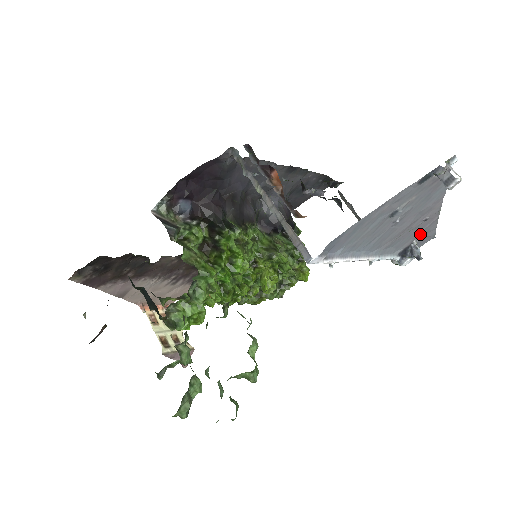
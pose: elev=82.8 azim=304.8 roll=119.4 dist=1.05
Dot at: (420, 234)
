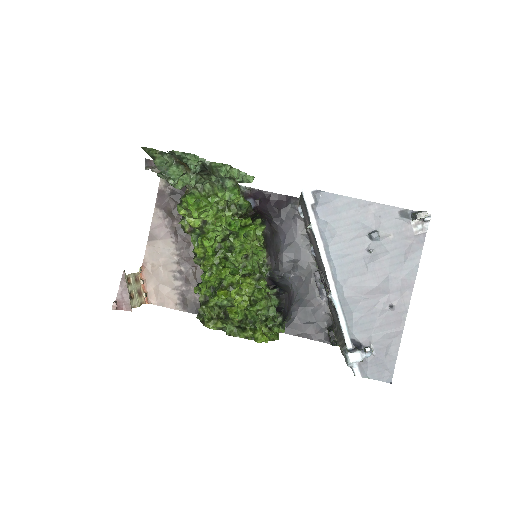
Dot at: (380, 340)
